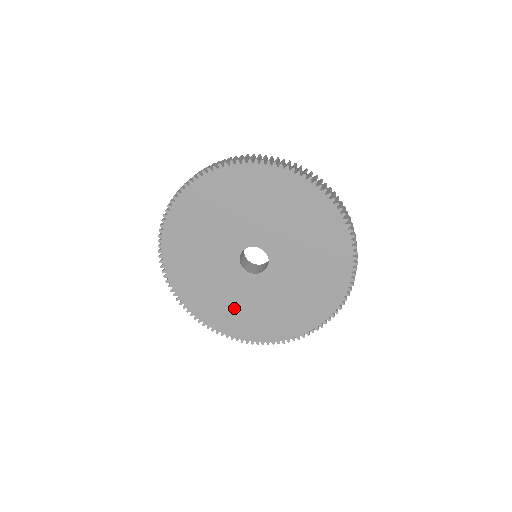
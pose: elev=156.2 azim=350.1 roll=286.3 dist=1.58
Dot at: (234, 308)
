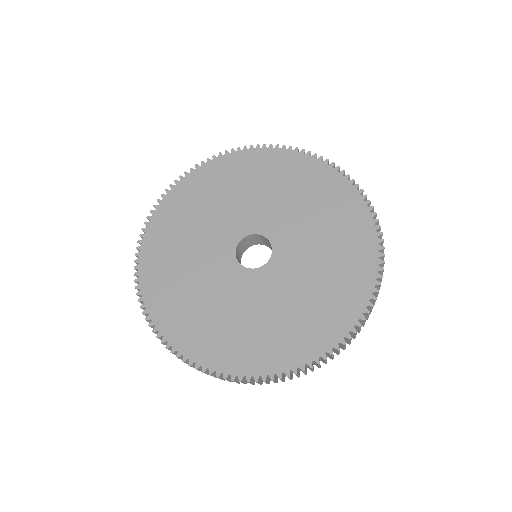
Dot at: (296, 313)
